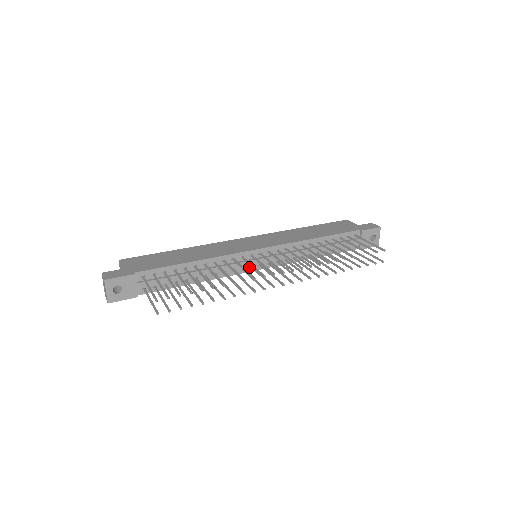
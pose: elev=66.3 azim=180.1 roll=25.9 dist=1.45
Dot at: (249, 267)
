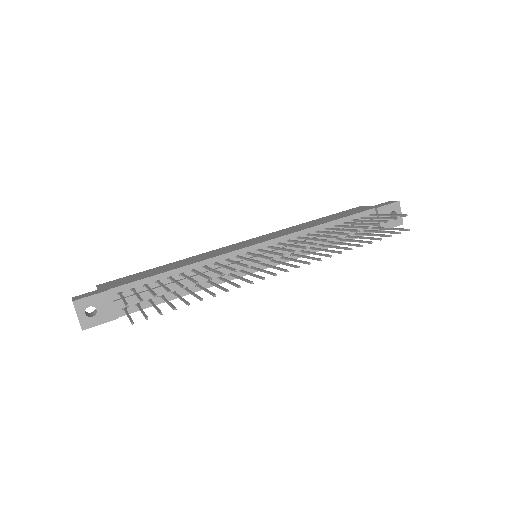
Dot at: (249, 268)
